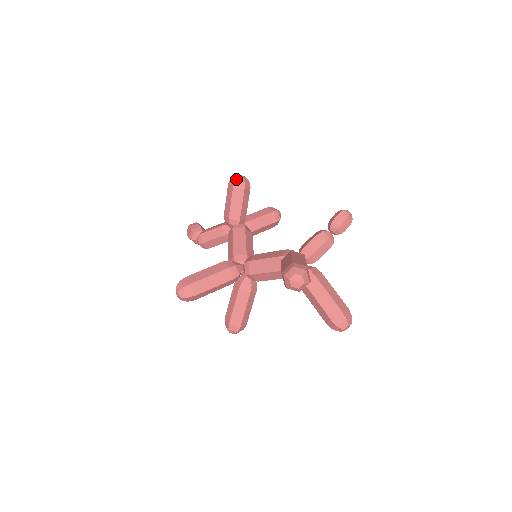
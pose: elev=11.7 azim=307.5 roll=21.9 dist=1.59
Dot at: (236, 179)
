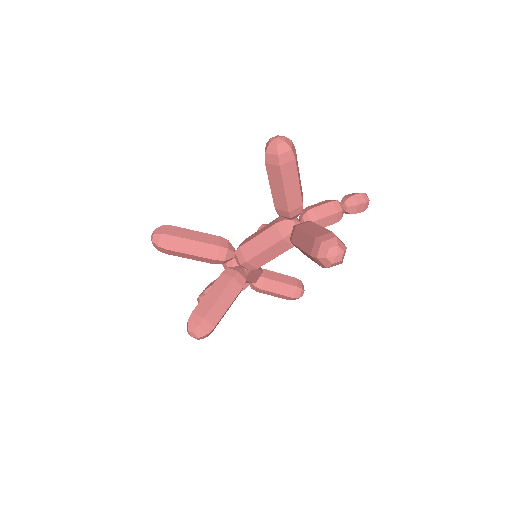
Dot at: (265, 224)
